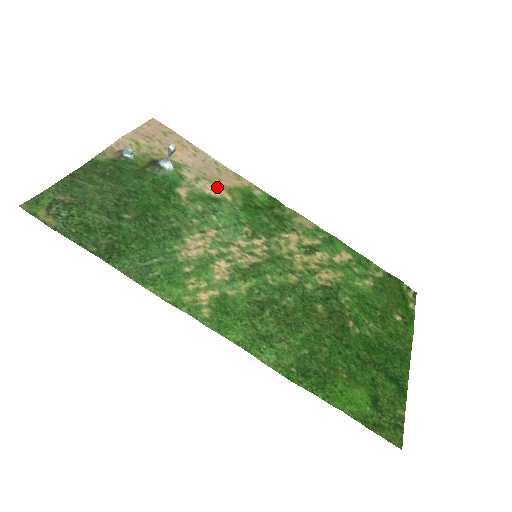
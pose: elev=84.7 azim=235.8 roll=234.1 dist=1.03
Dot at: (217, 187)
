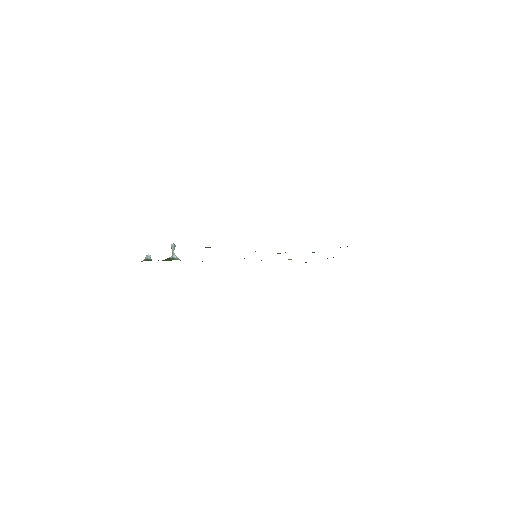
Dot at: occluded
